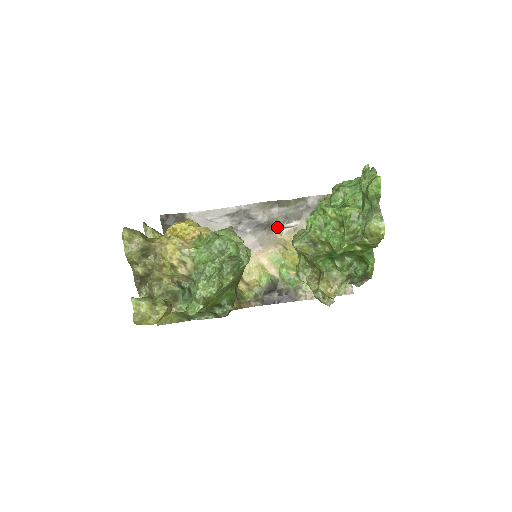
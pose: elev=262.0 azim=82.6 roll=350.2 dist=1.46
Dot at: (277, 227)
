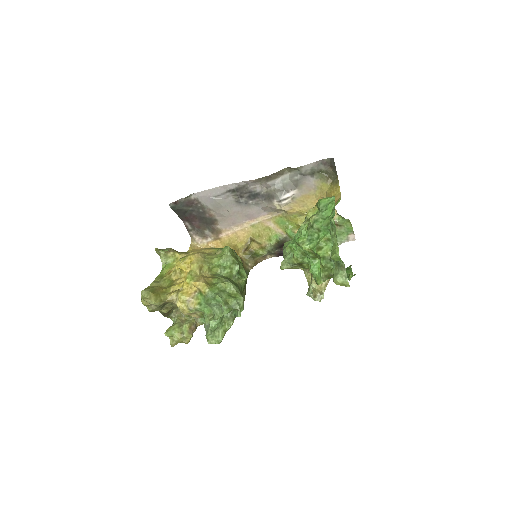
Dot at: (275, 199)
